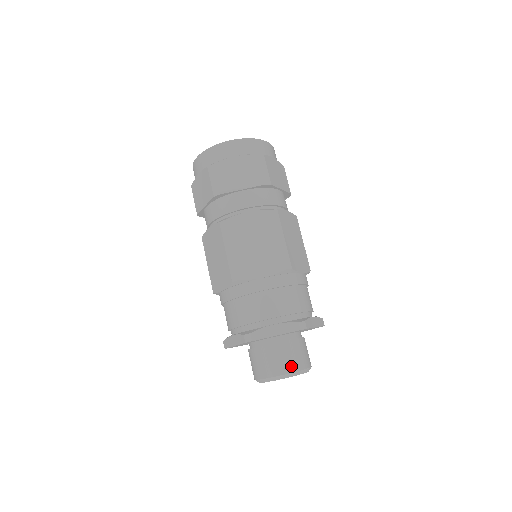
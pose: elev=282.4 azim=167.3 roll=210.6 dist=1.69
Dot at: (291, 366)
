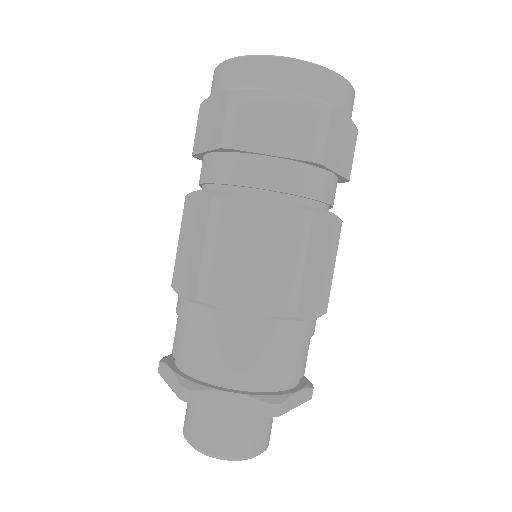
Dot at: (269, 439)
